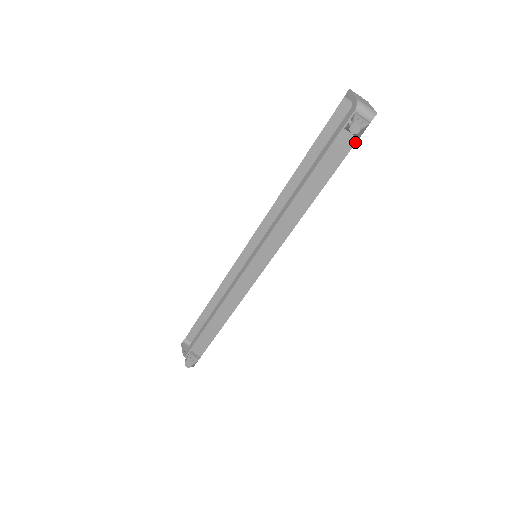
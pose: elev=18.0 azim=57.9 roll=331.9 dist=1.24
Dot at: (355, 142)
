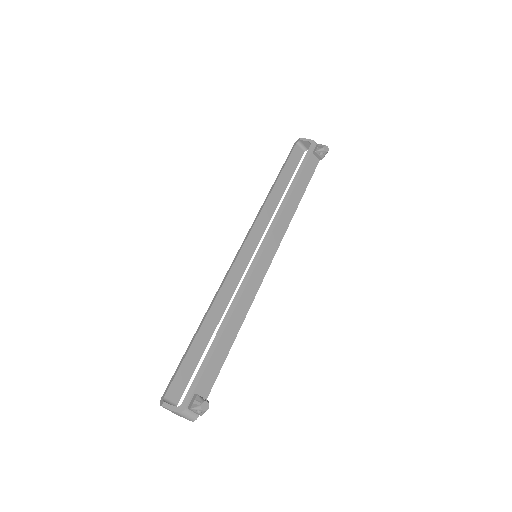
Dot at: occluded
